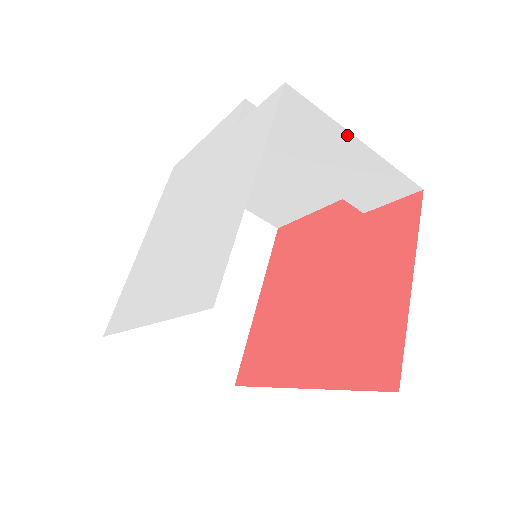
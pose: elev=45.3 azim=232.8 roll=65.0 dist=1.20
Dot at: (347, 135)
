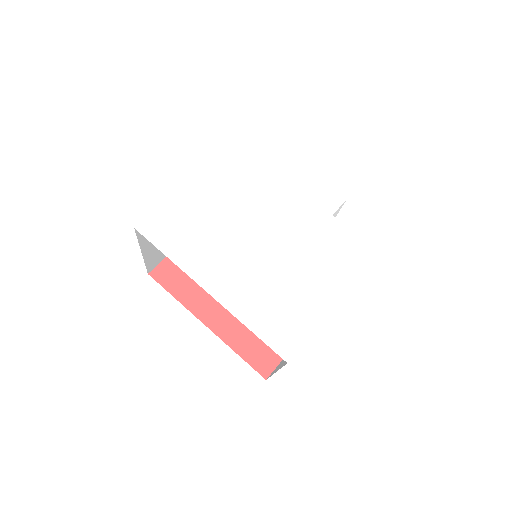
Dot at: occluded
